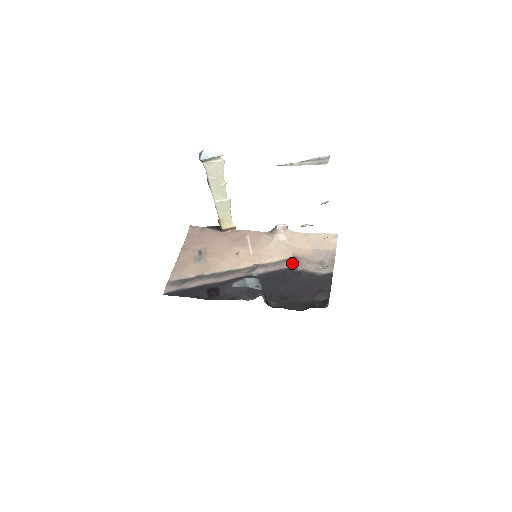
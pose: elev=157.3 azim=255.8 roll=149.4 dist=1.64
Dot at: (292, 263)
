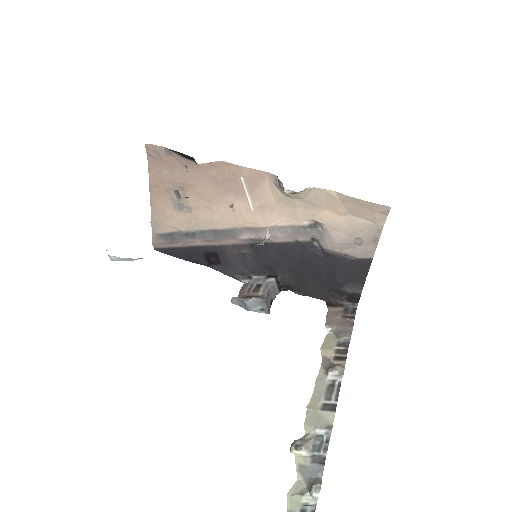
Dot at: (313, 236)
